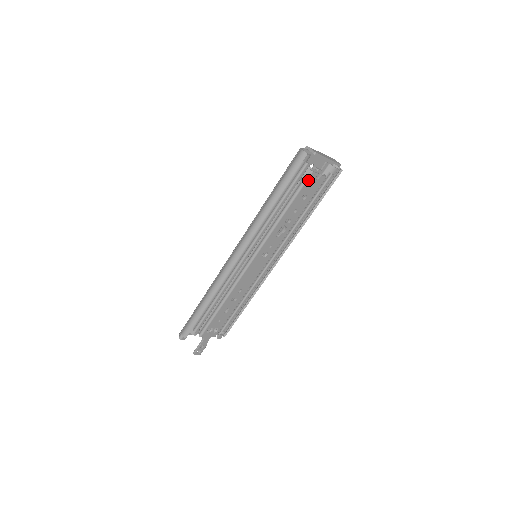
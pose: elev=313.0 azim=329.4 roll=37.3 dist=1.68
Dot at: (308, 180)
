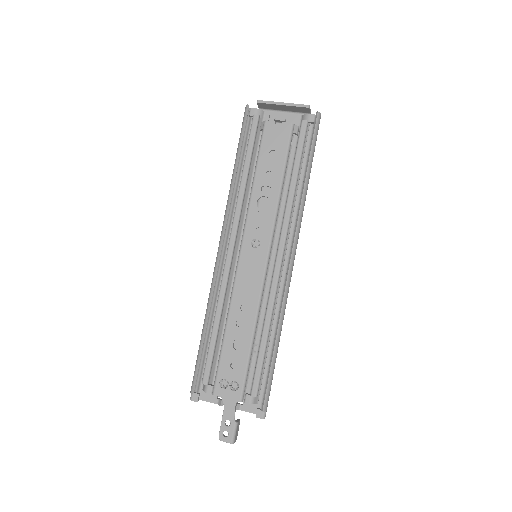
Dot at: (265, 132)
